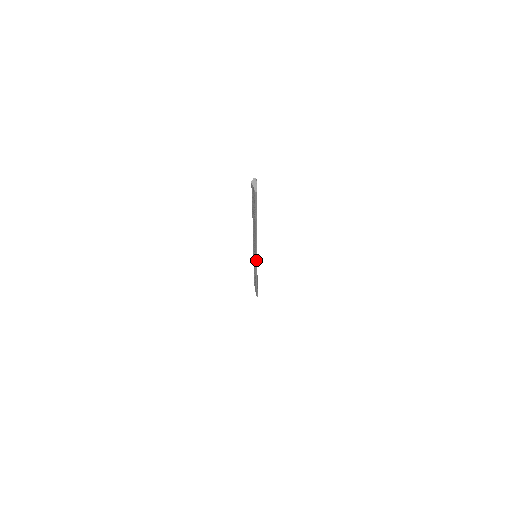
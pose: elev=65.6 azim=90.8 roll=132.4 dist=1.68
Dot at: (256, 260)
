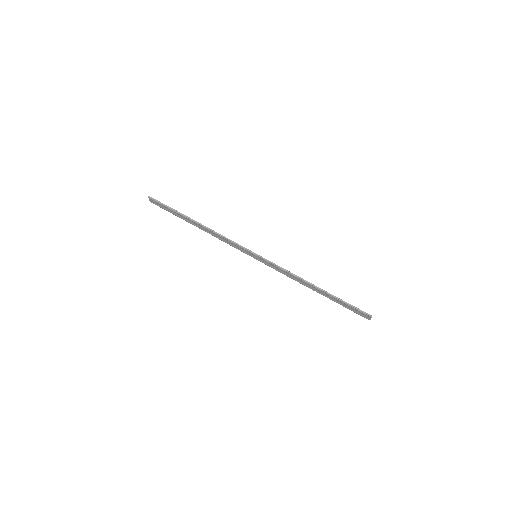
Dot at: (252, 253)
